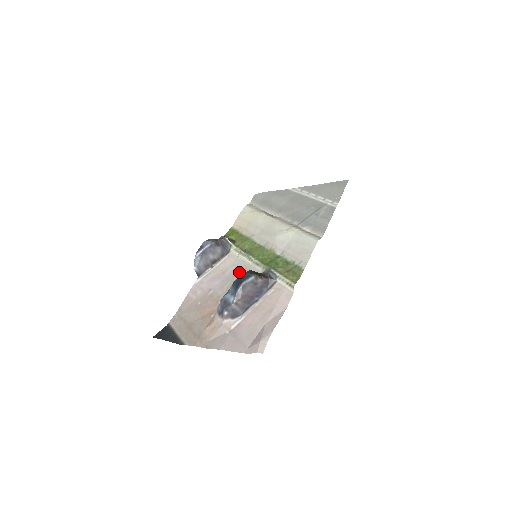
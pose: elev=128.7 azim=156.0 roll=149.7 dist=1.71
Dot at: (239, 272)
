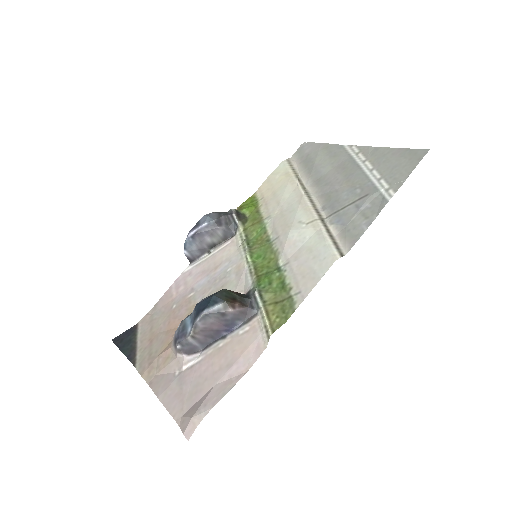
Dot at: (229, 275)
